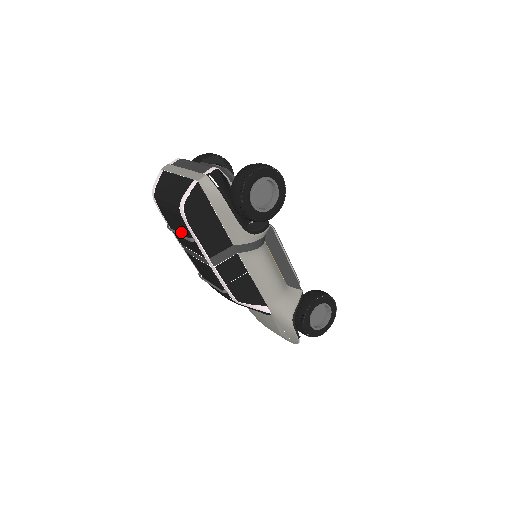
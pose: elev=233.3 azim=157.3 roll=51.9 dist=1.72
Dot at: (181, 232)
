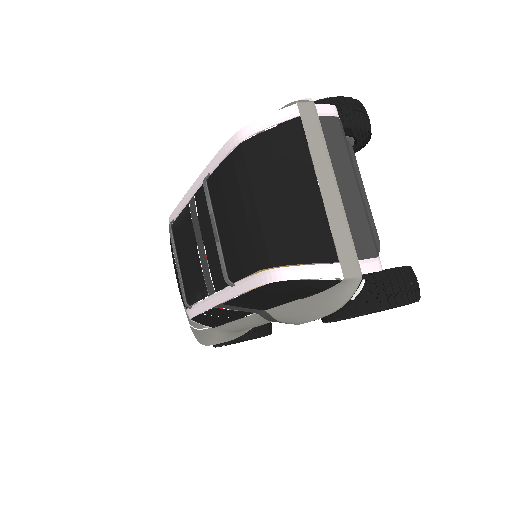
Dot at: (222, 233)
